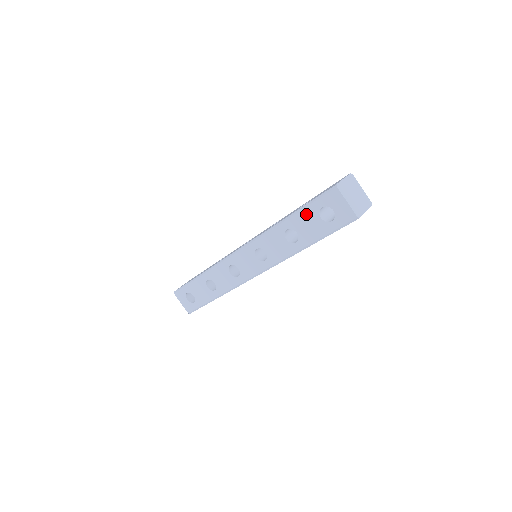
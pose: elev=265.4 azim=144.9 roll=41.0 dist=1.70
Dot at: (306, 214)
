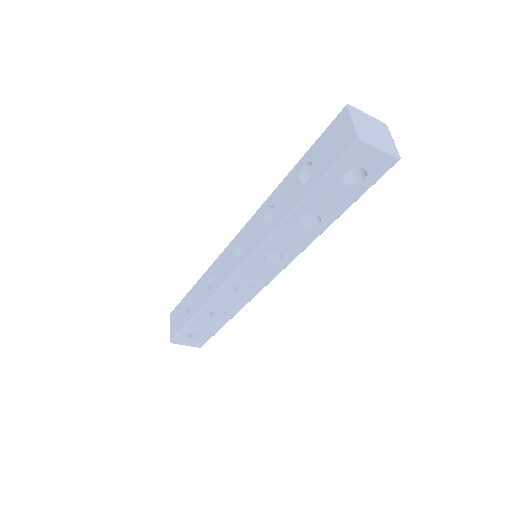
Dot at: (324, 190)
